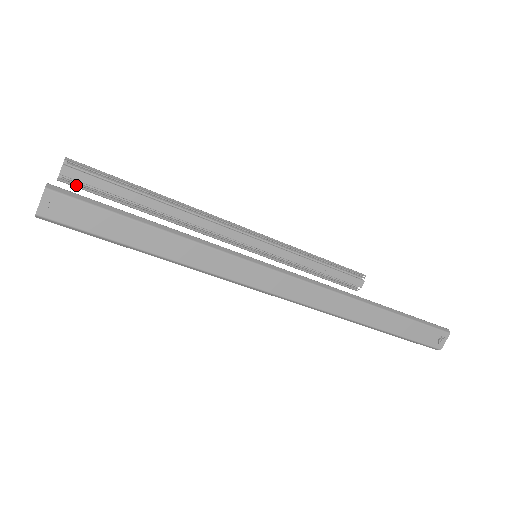
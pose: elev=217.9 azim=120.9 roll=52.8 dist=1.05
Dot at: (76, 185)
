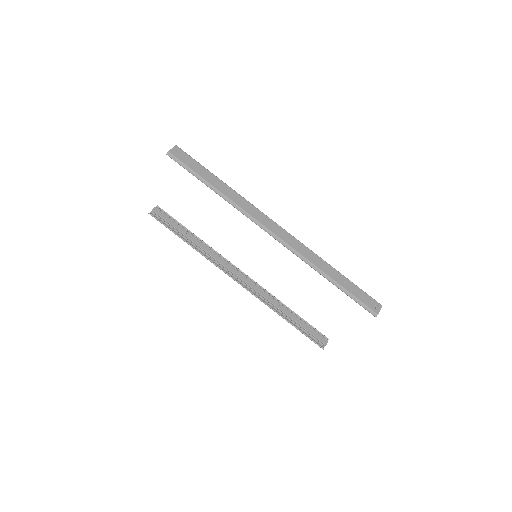
Dot at: (157, 219)
